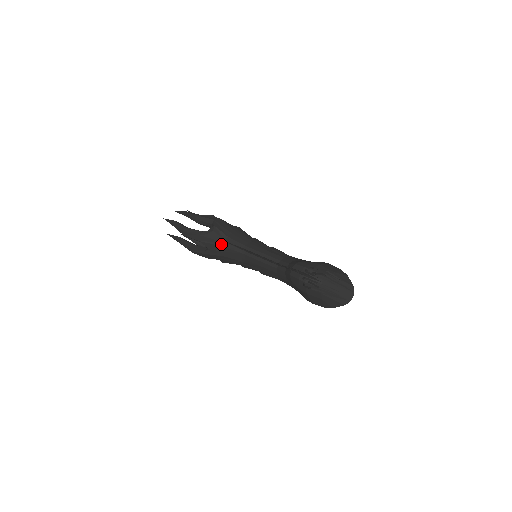
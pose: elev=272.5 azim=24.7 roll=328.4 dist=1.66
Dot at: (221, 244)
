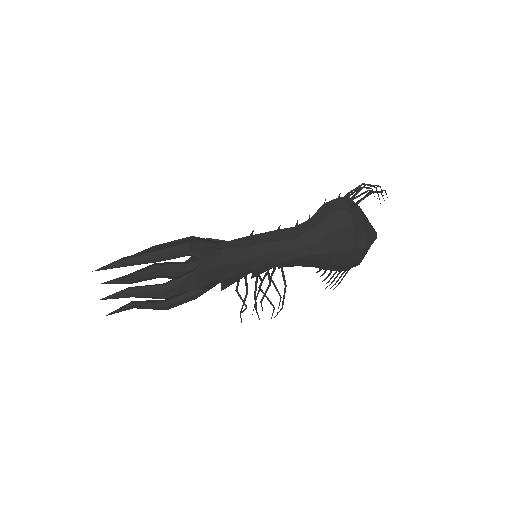
Dot at: (217, 247)
